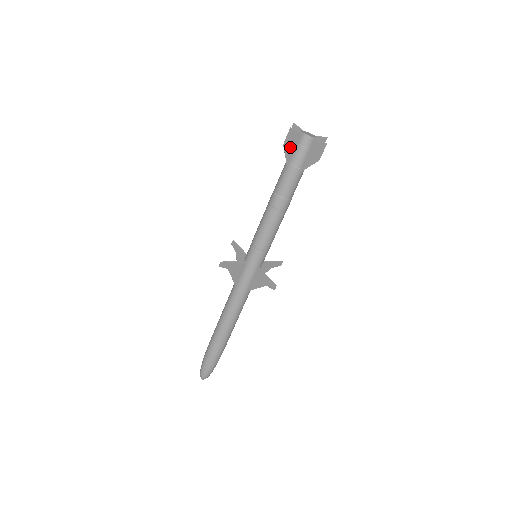
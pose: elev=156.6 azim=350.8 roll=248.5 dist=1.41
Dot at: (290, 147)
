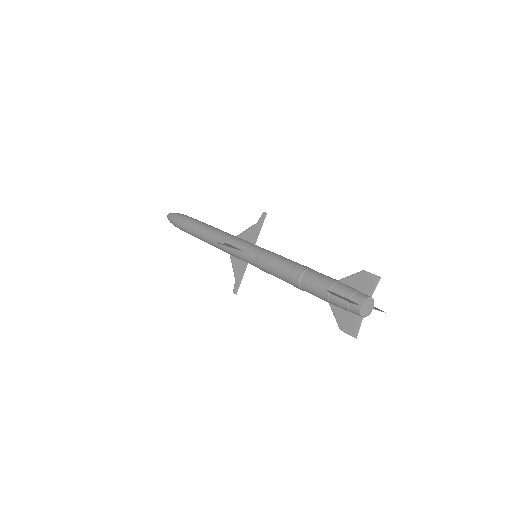
Dot at: occluded
